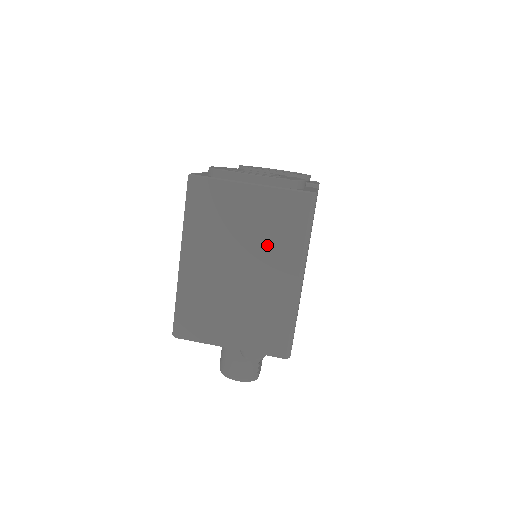
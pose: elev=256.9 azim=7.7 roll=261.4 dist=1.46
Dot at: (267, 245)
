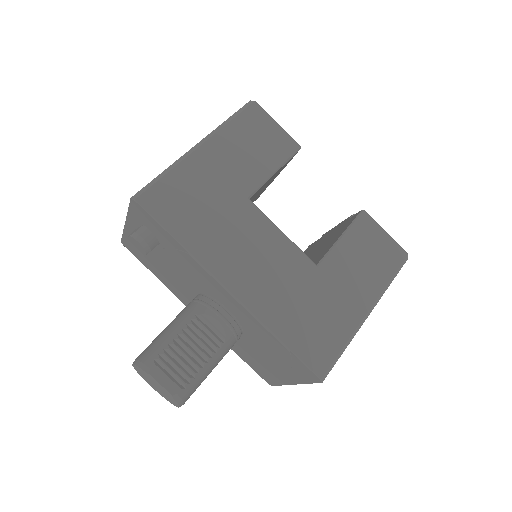
Dot at: occluded
